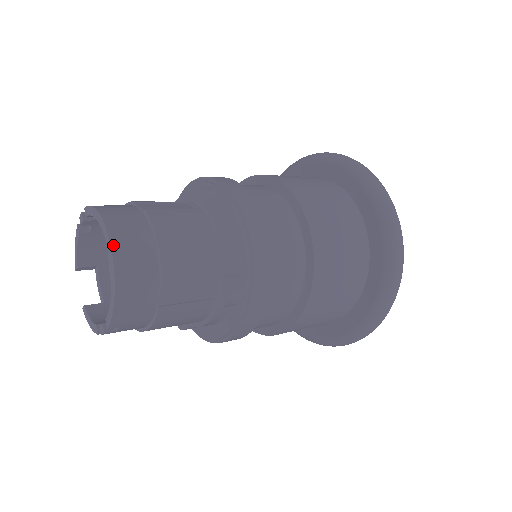
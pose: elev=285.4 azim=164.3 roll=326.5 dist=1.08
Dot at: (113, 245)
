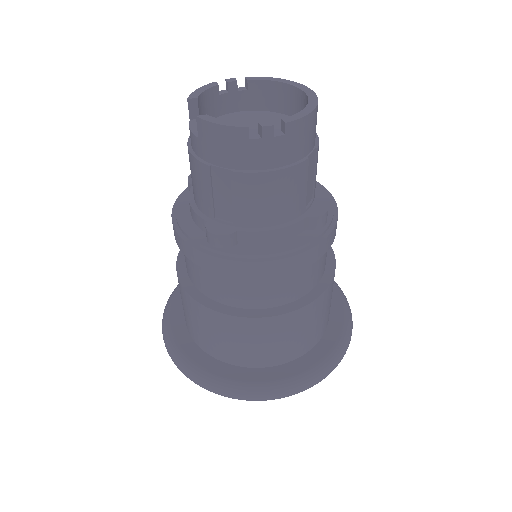
Dot at: (313, 93)
